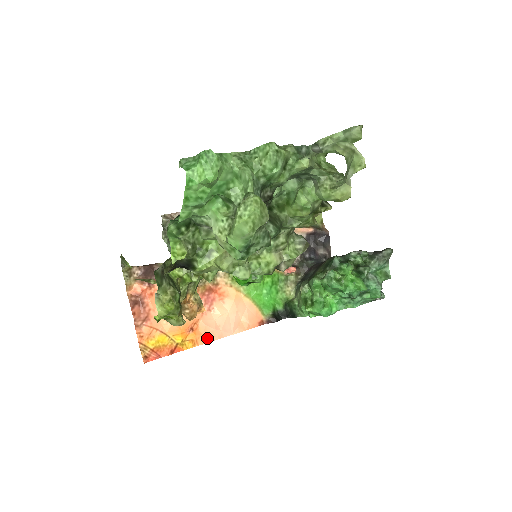
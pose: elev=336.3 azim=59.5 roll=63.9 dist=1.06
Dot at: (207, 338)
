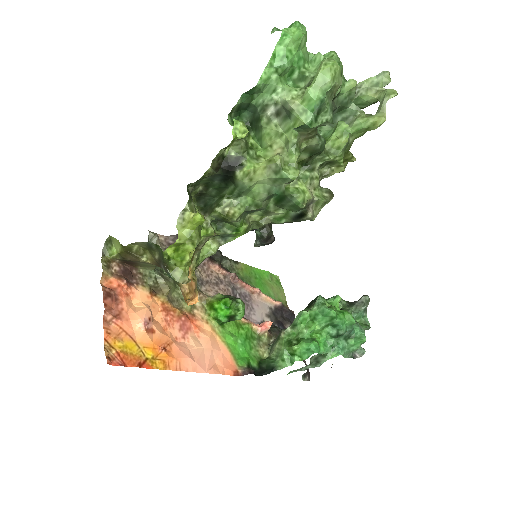
Dot at: (180, 365)
